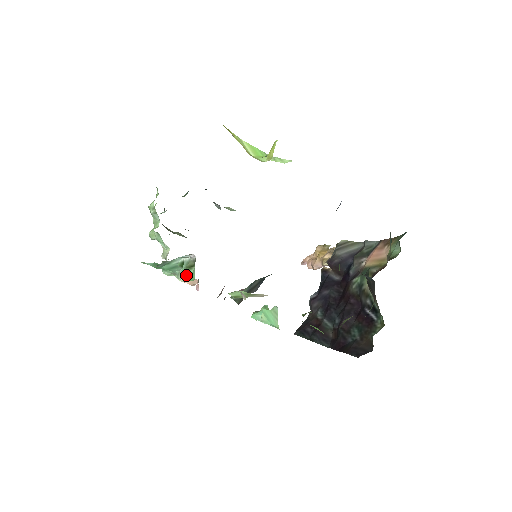
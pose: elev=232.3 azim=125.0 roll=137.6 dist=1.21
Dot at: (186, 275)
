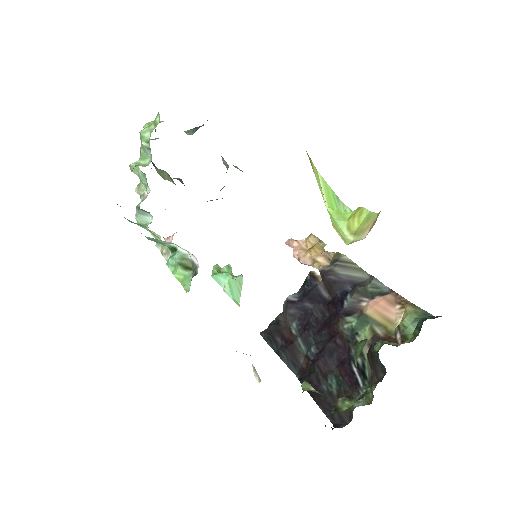
Dot at: (177, 272)
